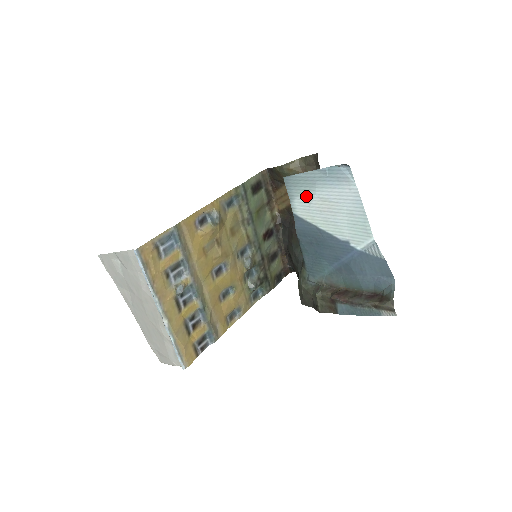
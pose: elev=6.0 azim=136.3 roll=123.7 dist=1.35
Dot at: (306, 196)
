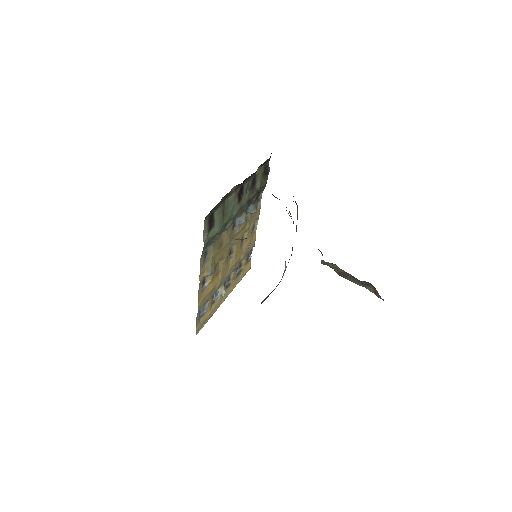
Dot at: occluded
